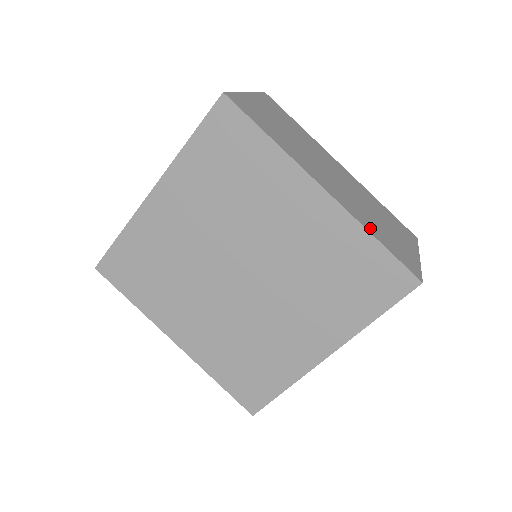
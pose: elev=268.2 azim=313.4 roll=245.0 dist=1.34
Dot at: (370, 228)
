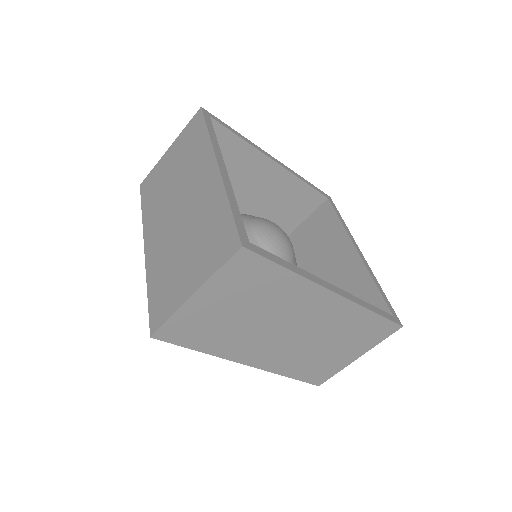
Dot at: (289, 371)
